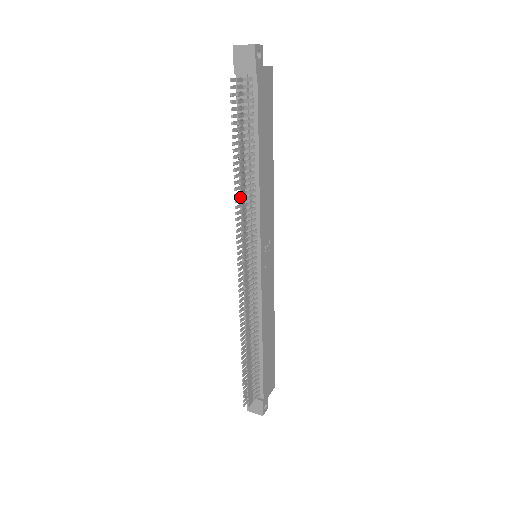
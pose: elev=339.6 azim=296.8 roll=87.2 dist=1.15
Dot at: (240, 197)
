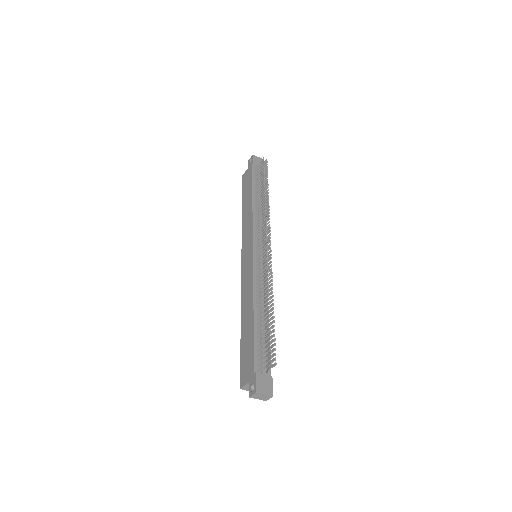
Dot at: occluded
